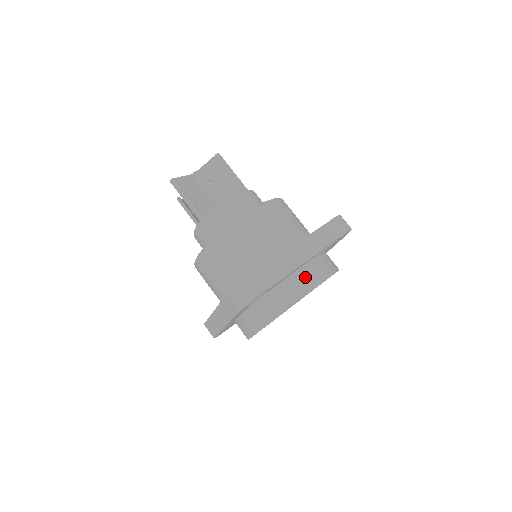
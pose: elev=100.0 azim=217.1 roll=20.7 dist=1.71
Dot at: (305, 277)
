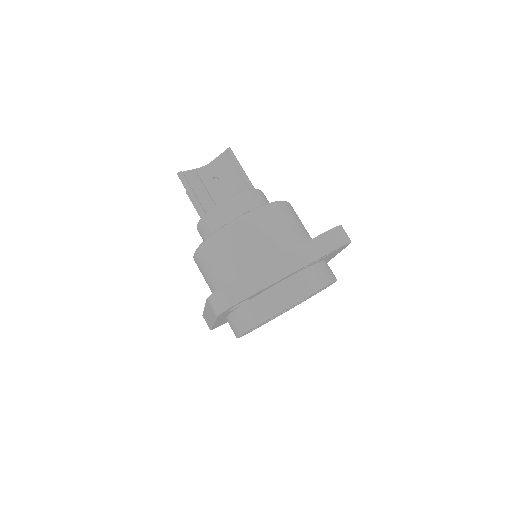
Dot at: (291, 288)
